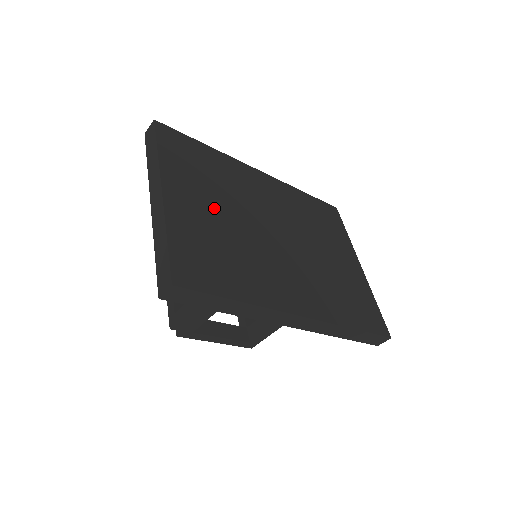
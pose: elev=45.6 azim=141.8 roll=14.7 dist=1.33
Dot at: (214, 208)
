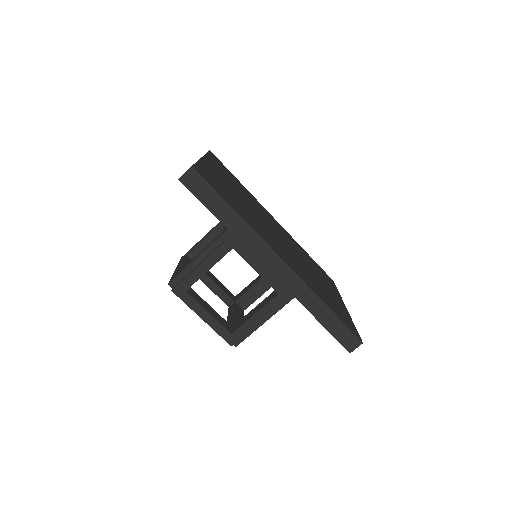
Dot at: (234, 189)
